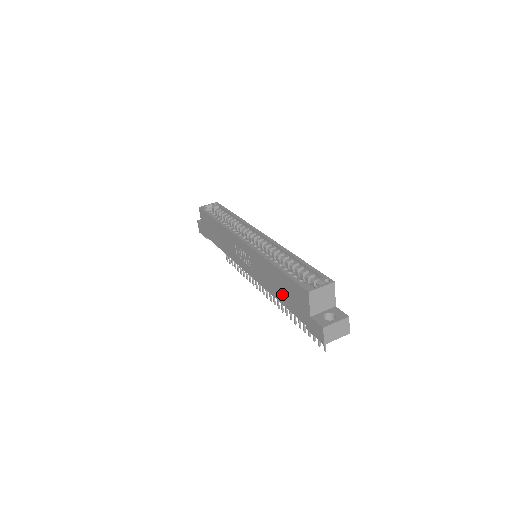
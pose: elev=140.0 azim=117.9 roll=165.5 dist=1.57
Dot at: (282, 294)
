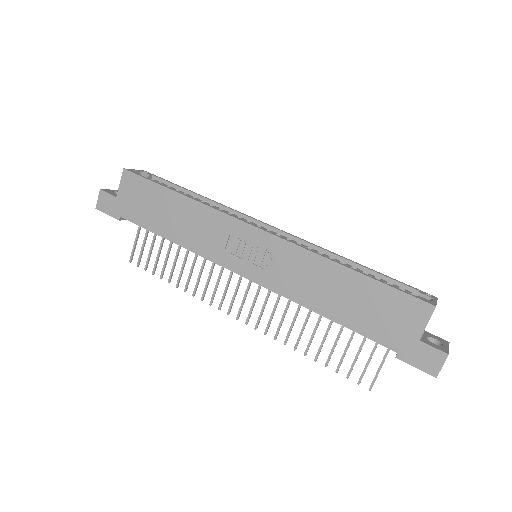
Dot at: (350, 309)
